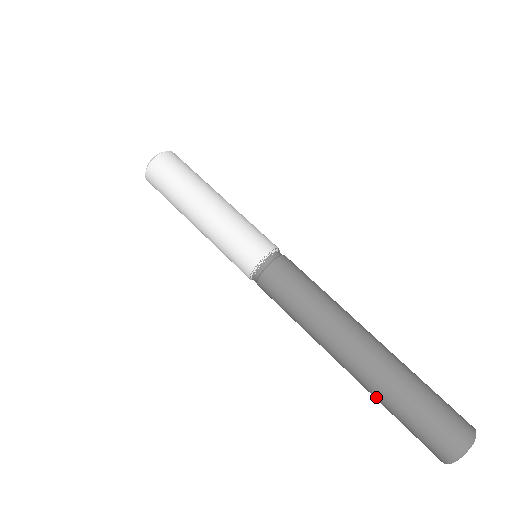
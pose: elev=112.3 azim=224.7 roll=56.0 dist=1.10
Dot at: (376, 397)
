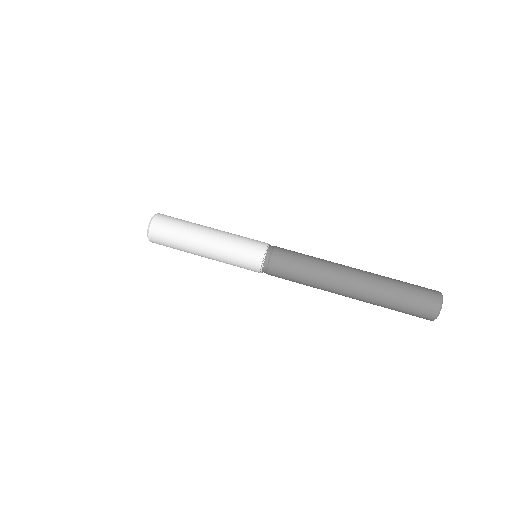
Dot at: occluded
